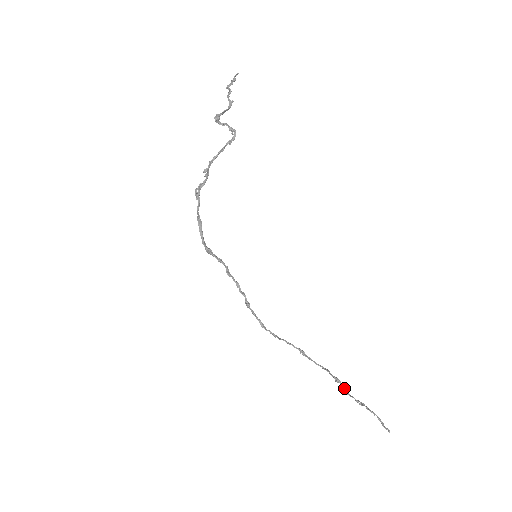
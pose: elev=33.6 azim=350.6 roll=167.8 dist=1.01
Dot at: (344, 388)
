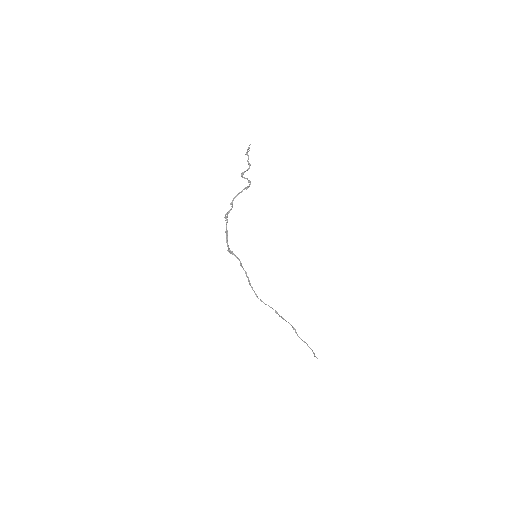
Dot at: occluded
